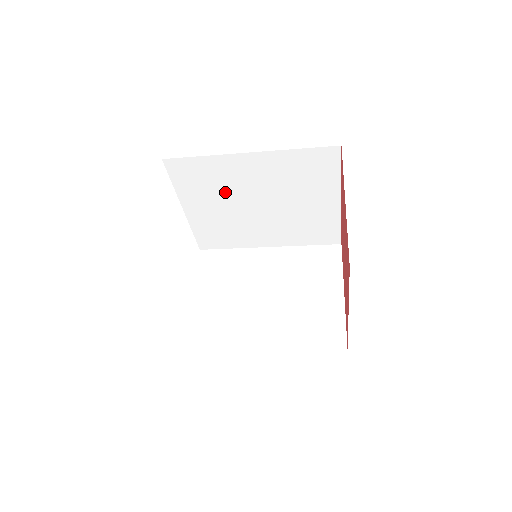
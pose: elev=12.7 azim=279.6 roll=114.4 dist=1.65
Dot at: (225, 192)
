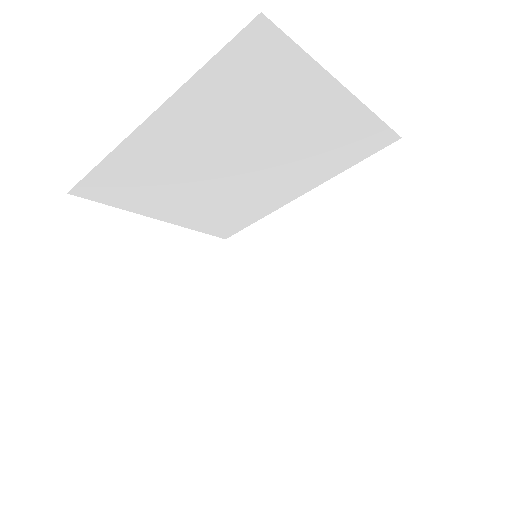
Dot at: (178, 178)
